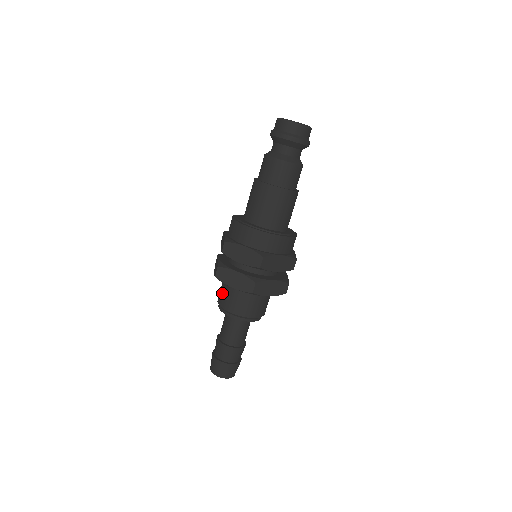
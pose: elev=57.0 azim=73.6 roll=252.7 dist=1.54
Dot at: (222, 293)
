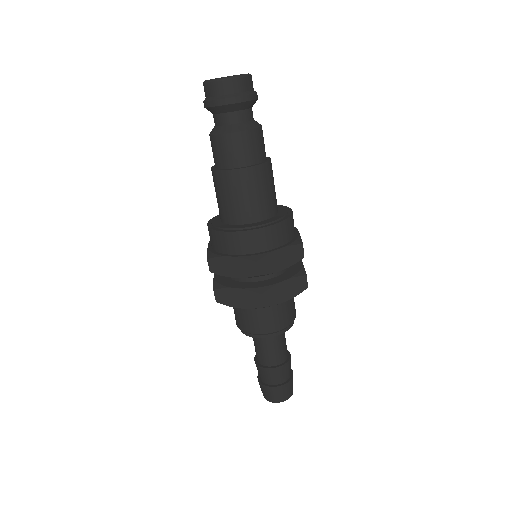
Dot at: (235, 314)
